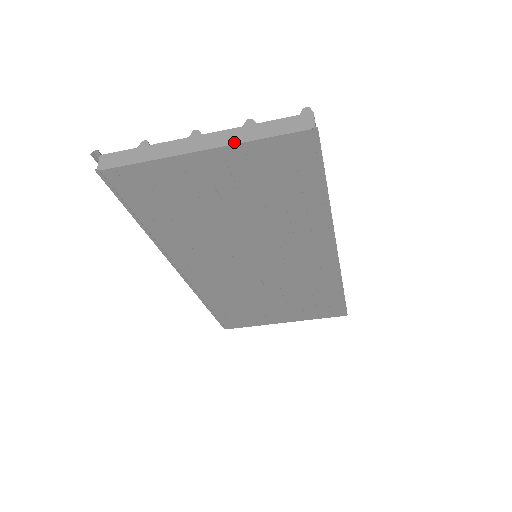
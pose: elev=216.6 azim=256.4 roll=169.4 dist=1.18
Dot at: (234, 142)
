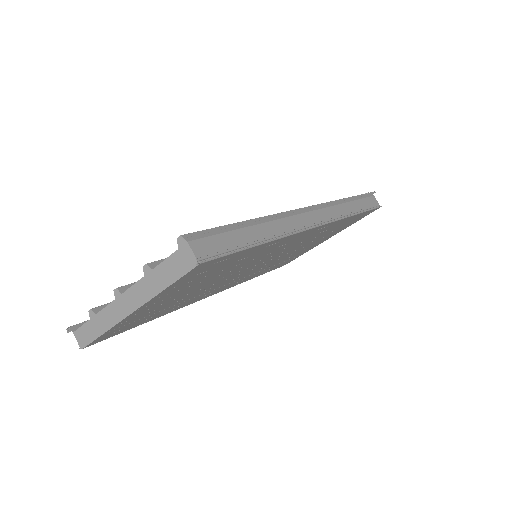
Dot at: (148, 298)
